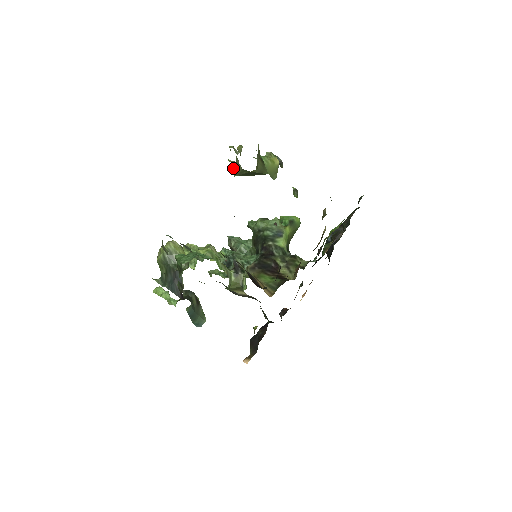
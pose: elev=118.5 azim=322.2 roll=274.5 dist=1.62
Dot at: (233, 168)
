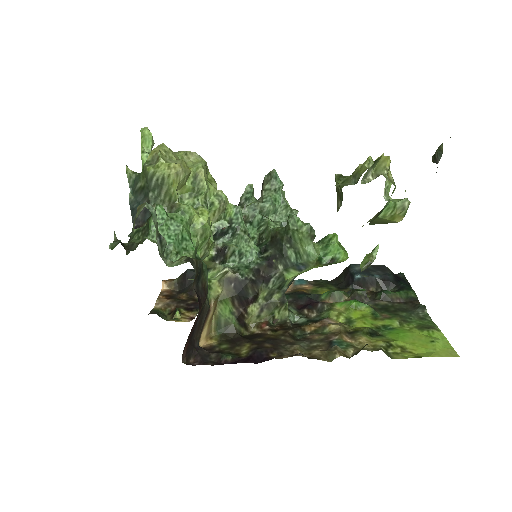
Dot at: (336, 186)
